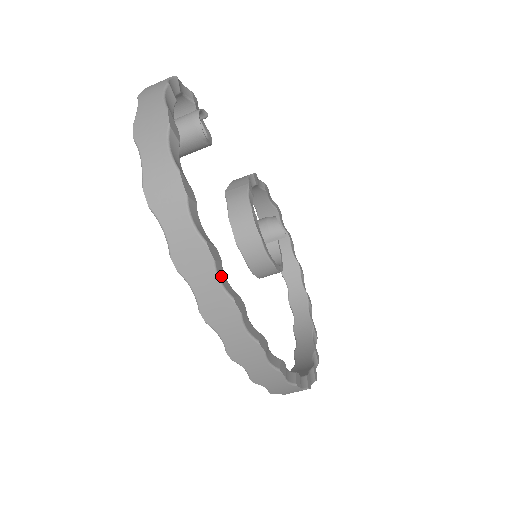
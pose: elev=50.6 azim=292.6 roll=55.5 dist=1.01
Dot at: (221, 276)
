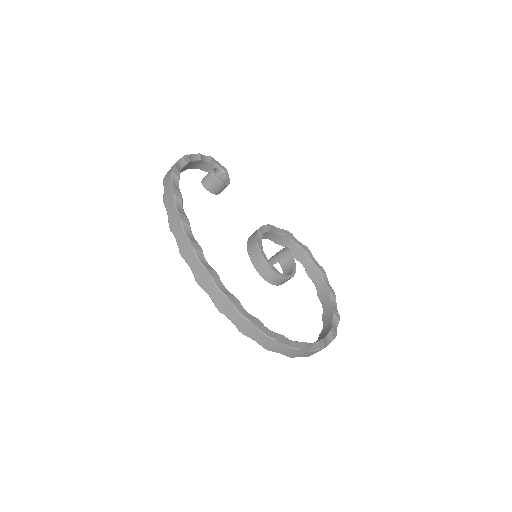
Dot at: (178, 204)
